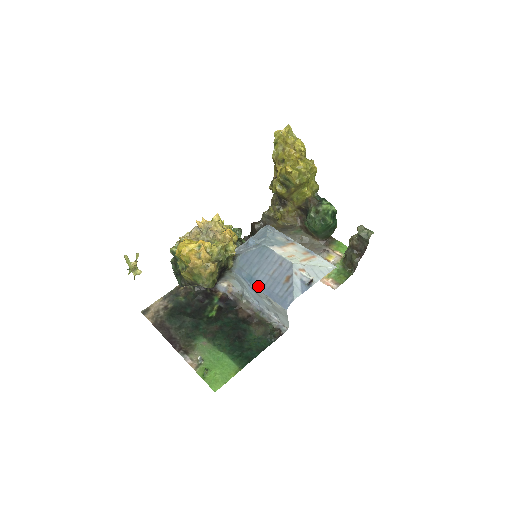
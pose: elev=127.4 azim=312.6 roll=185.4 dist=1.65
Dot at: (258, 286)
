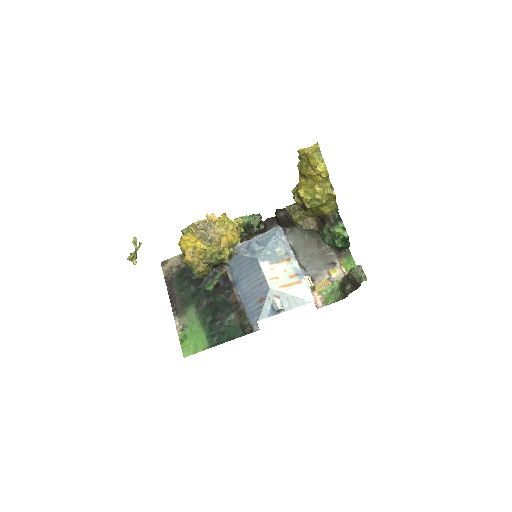
Dot at: (240, 292)
